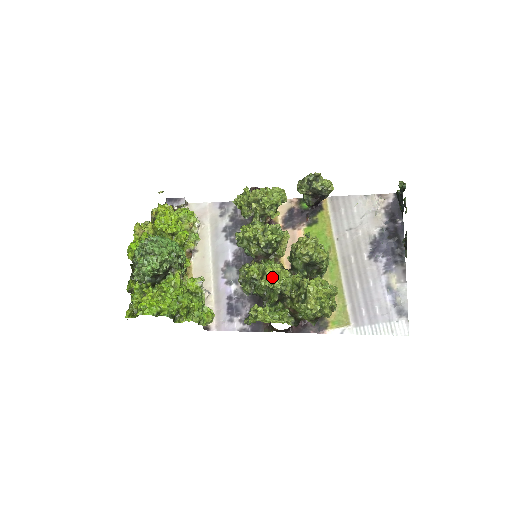
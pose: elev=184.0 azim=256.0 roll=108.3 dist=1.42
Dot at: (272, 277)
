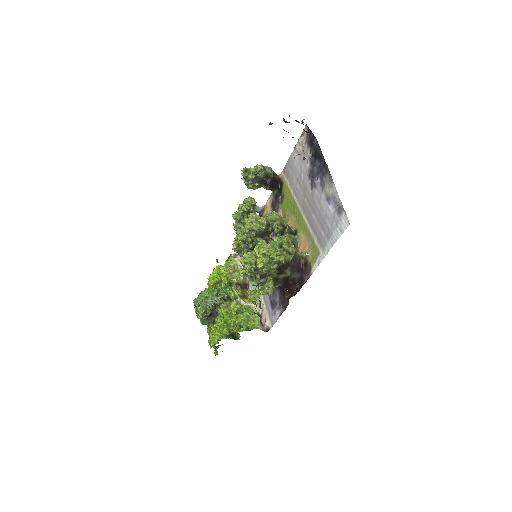
Dot at: (245, 264)
